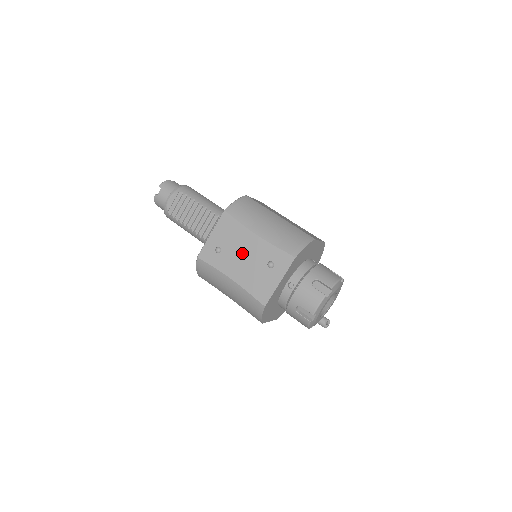
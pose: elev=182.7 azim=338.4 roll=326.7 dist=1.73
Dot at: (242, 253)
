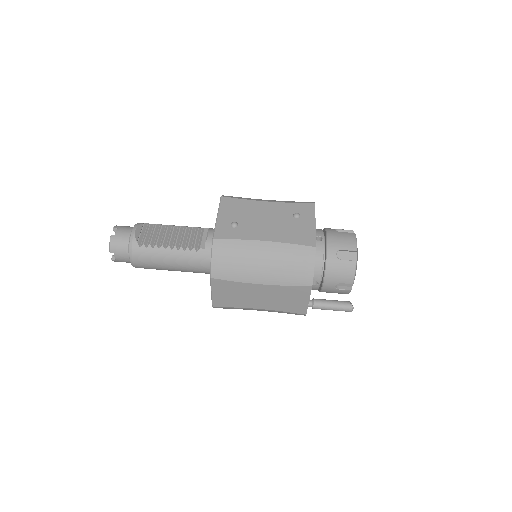
Dot at: (262, 218)
